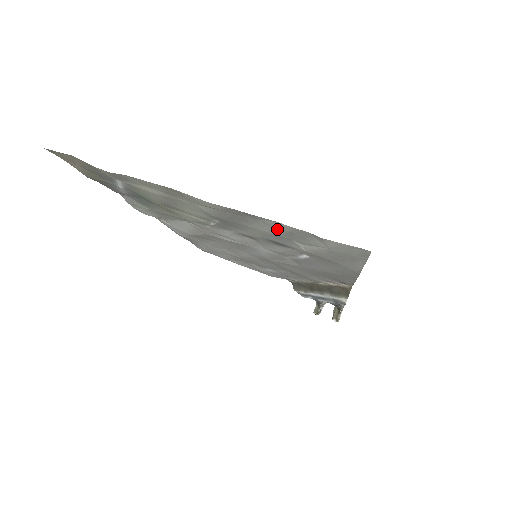
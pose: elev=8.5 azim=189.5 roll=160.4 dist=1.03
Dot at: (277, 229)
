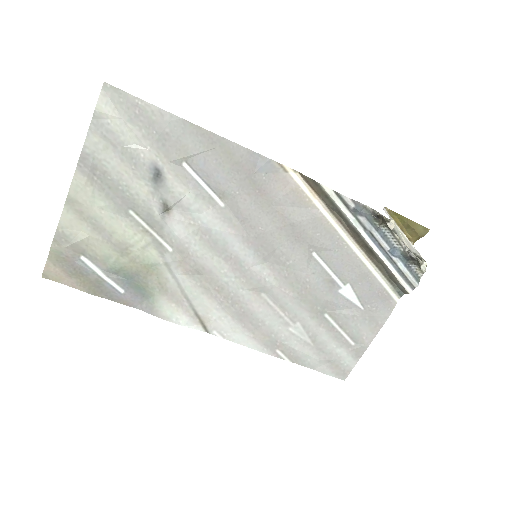
Dot at: (104, 148)
